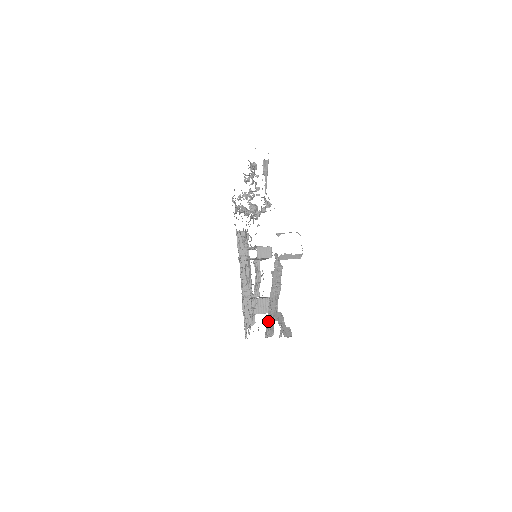
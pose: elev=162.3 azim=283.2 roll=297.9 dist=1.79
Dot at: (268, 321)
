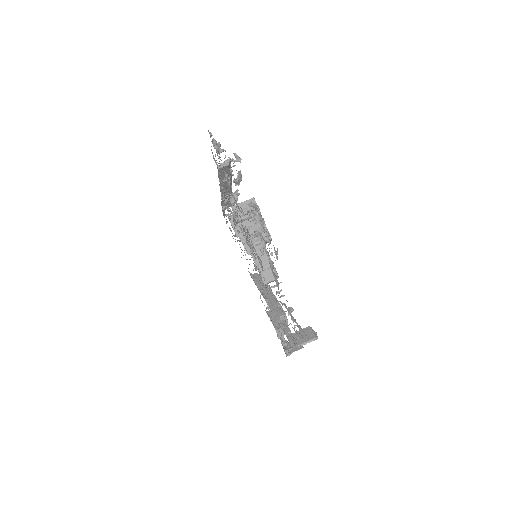
Dot at: occluded
